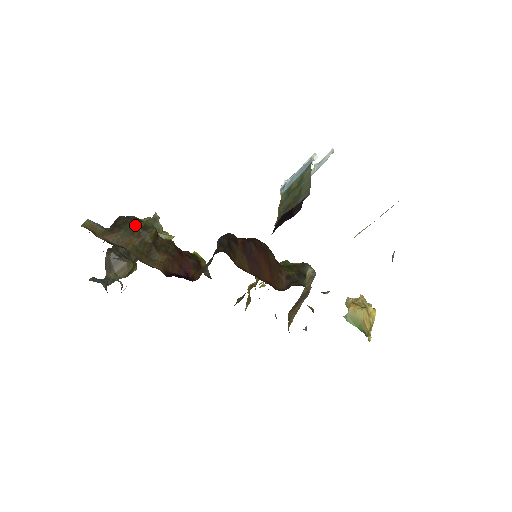
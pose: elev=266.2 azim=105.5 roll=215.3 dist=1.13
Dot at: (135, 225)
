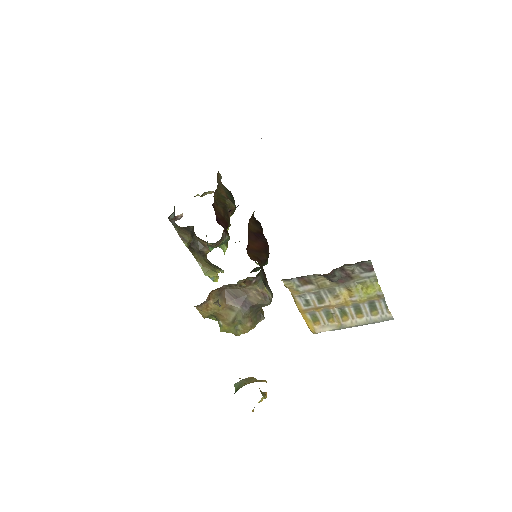
Dot at: (232, 197)
